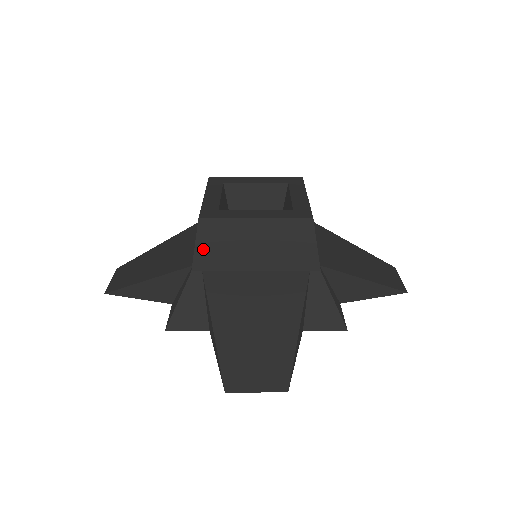
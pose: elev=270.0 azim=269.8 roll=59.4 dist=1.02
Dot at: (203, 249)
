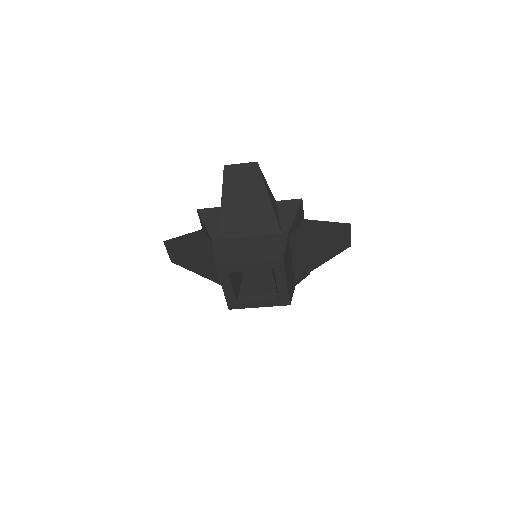
Dot at: occluded
